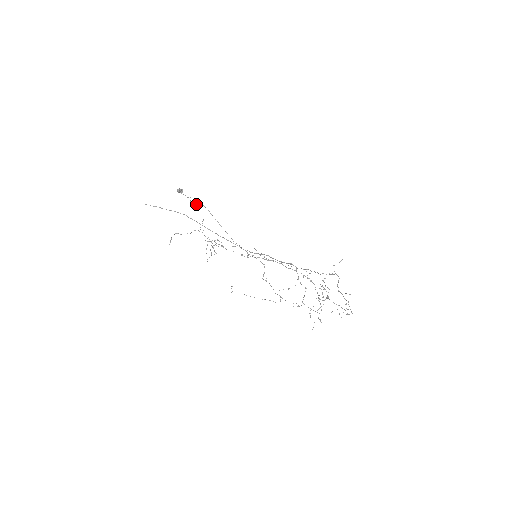
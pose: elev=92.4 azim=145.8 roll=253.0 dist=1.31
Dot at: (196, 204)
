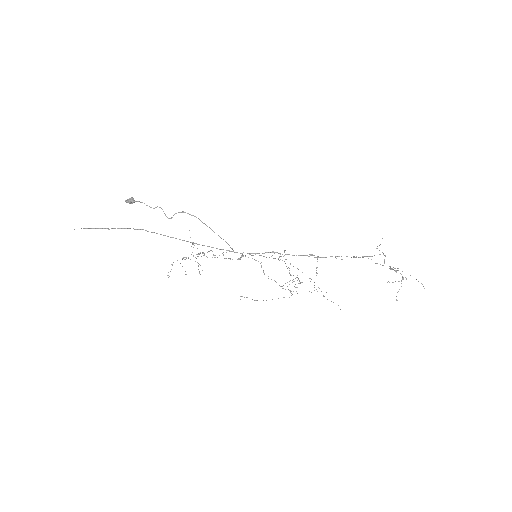
Dot at: occluded
